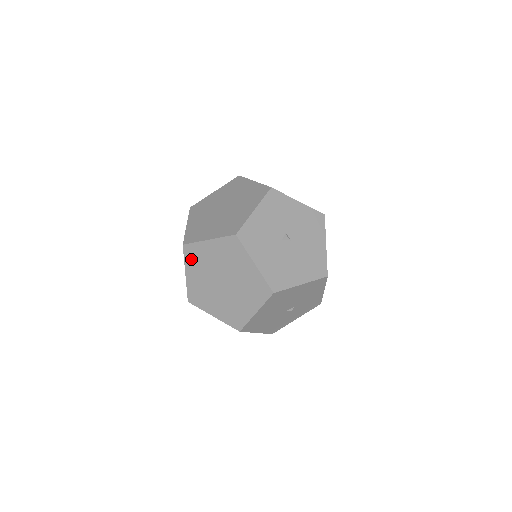
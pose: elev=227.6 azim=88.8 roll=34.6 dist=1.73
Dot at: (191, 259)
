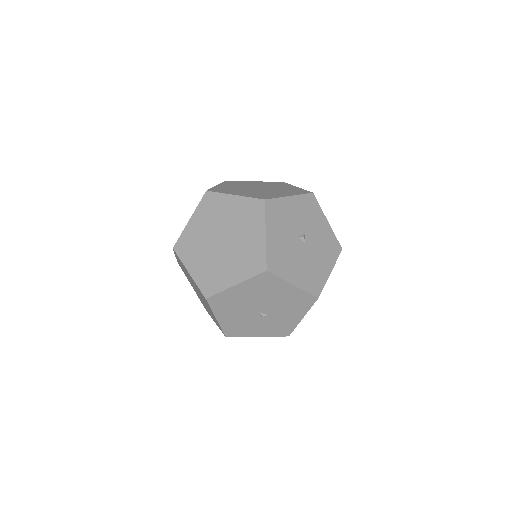
Dot at: (205, 207)
